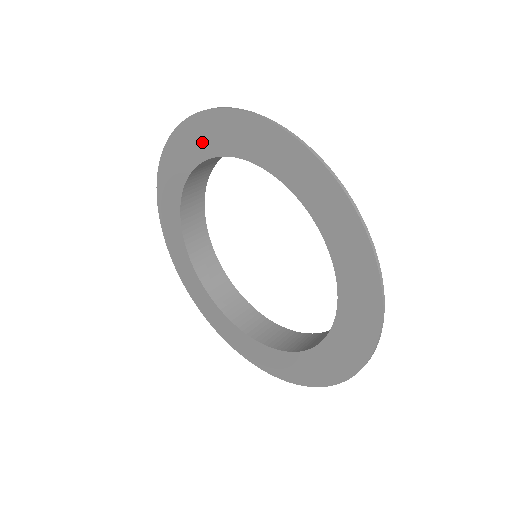
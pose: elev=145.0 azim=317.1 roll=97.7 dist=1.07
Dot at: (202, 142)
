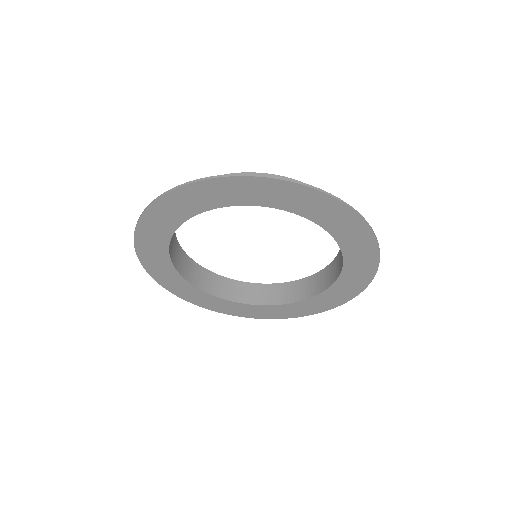
Dot at: (194, 203)
